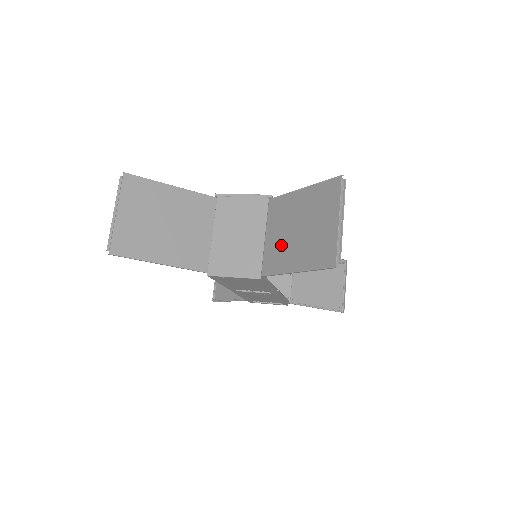
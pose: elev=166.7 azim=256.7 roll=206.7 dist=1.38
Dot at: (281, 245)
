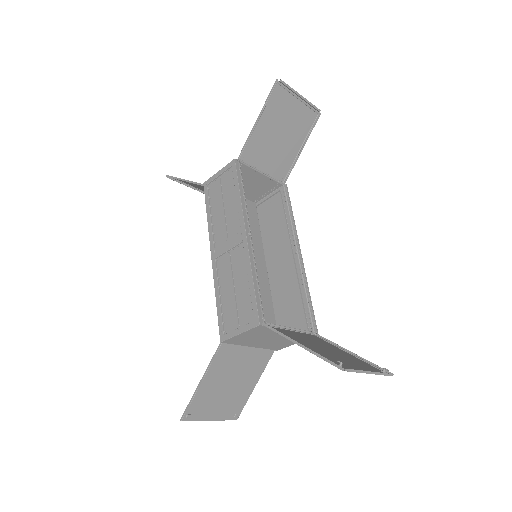
Dot at: (264, 149)
